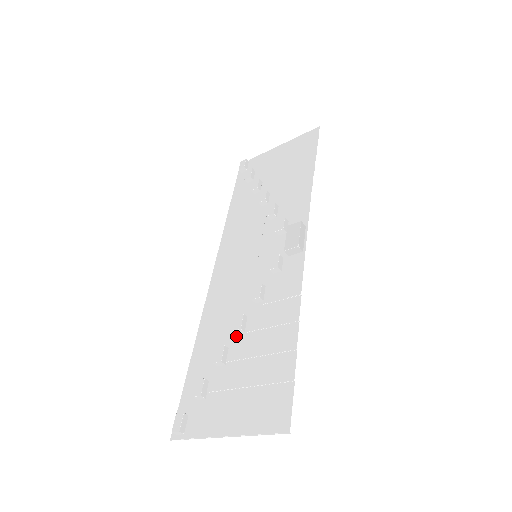
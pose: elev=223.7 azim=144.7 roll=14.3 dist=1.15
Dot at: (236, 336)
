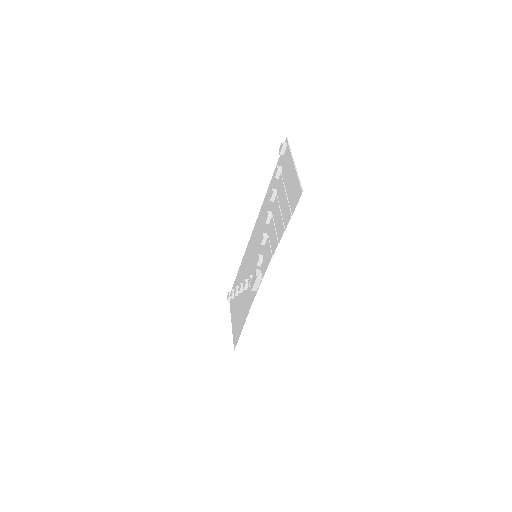
Dot at: occluded
